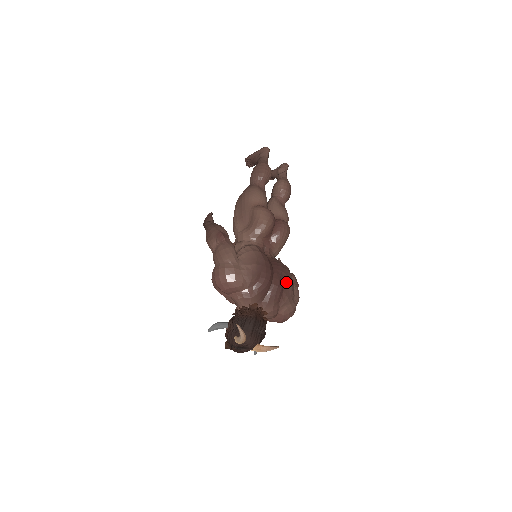
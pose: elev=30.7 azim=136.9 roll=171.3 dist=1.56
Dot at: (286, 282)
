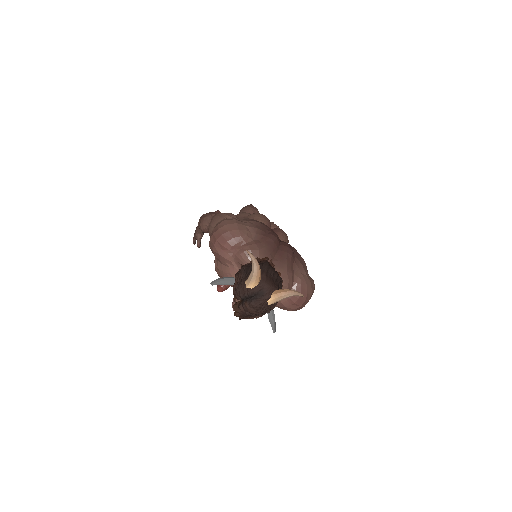
Dot at: (296, 252)
